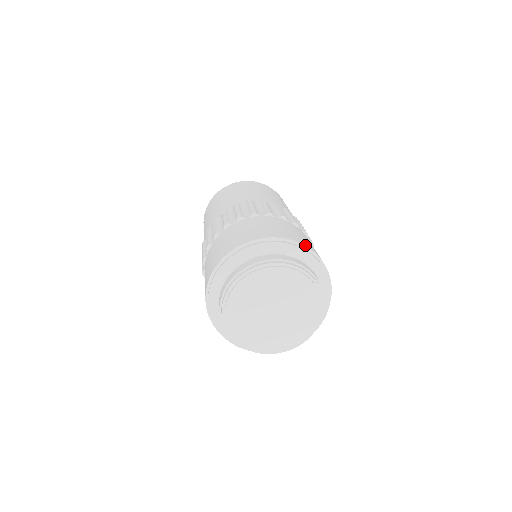
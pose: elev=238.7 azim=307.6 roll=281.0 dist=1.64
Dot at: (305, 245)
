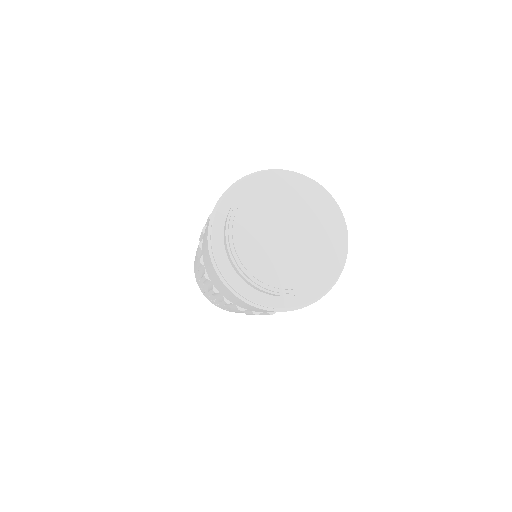
Dot at: occluded
